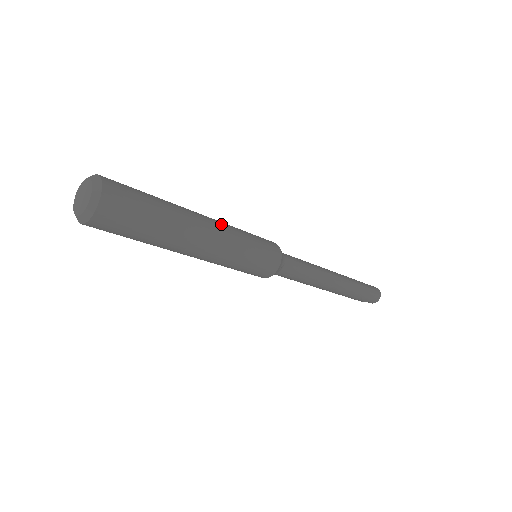
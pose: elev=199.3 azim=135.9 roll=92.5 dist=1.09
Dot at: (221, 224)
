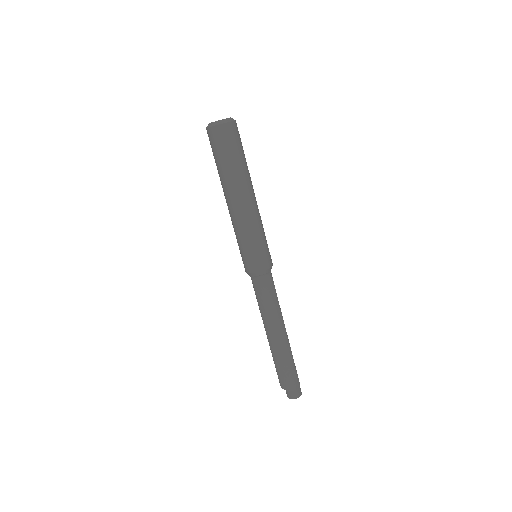
Dot at: occluded
